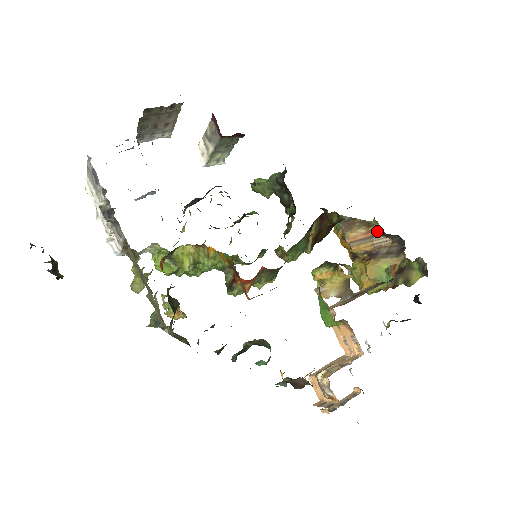
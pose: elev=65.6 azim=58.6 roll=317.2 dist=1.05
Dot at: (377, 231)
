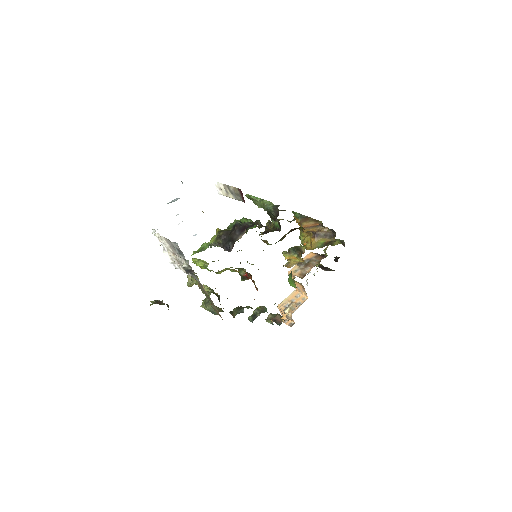
Dot at: (321, 225)
